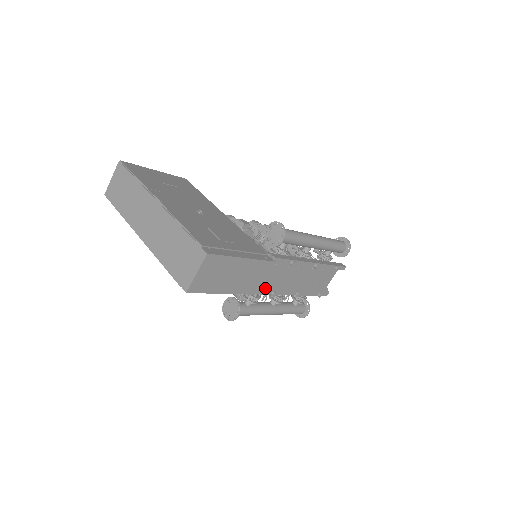
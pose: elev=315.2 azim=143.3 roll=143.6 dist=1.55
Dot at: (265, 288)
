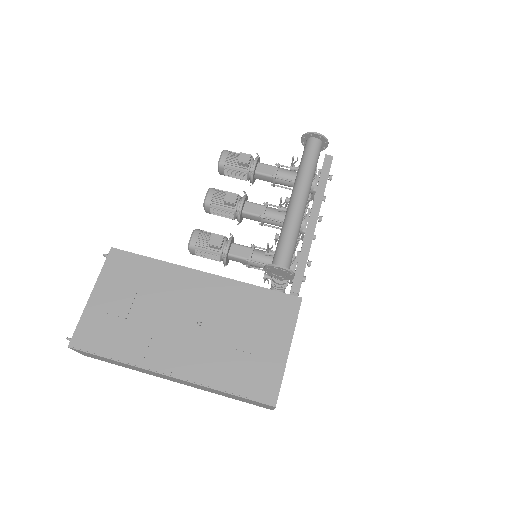
Dot at: occluded
